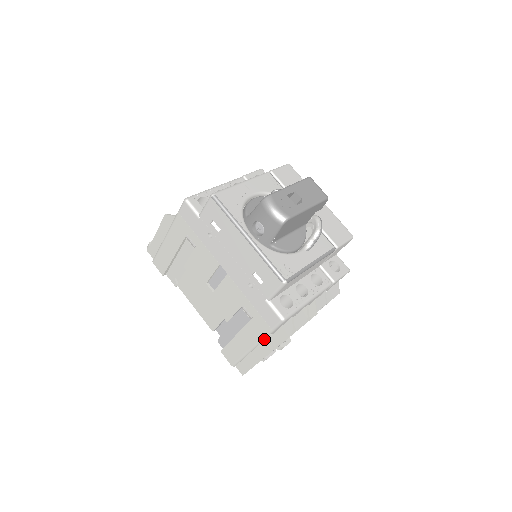
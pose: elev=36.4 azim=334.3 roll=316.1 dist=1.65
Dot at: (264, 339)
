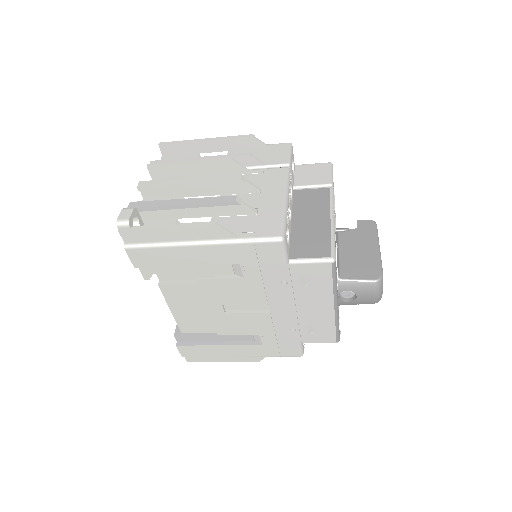
Dot at: (258, 356)
